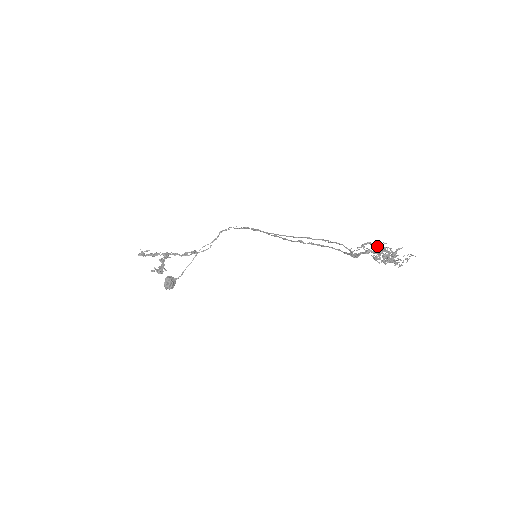
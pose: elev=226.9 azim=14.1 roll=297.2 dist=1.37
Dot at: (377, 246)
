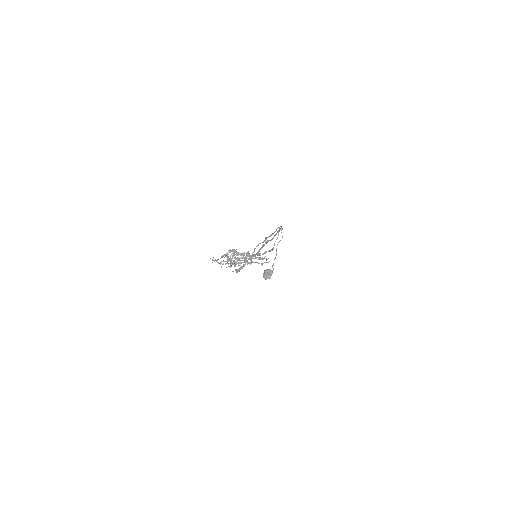
Dot at: (233, 252)
